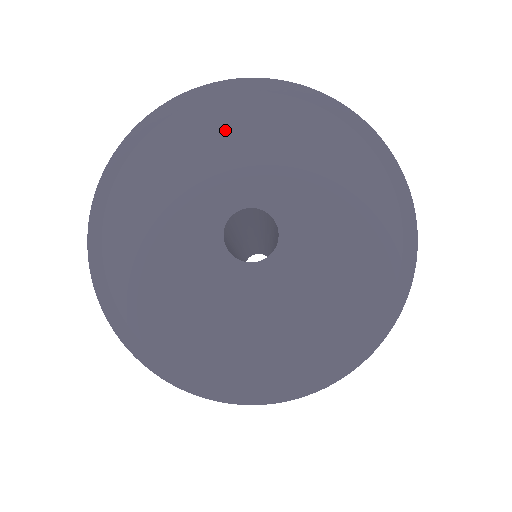
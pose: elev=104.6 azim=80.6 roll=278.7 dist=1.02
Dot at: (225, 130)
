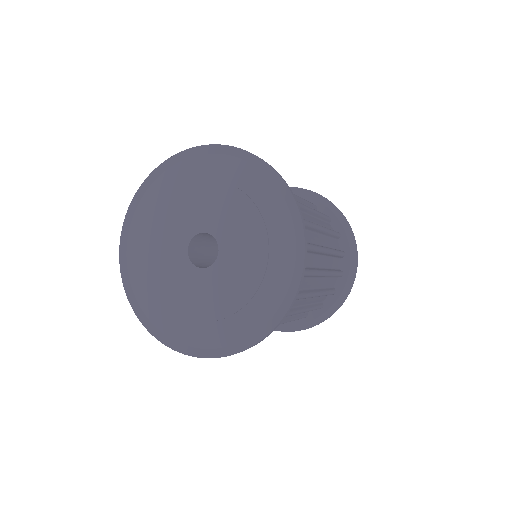
Dot at: (156, 211)
